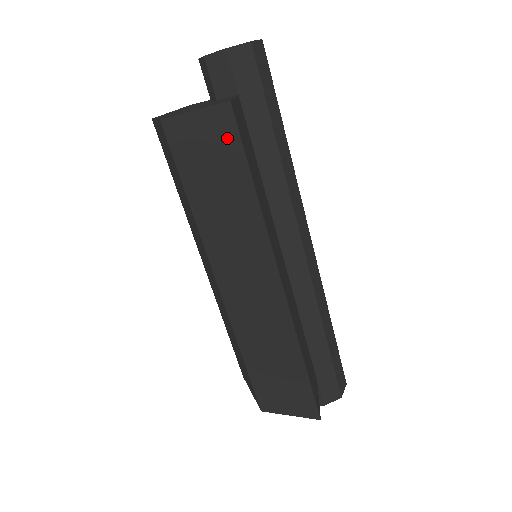
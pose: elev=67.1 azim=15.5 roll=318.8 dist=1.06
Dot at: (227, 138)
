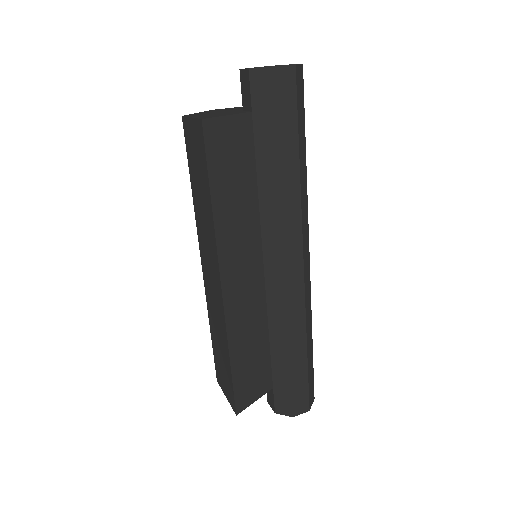
Dot at: (201, 149)
